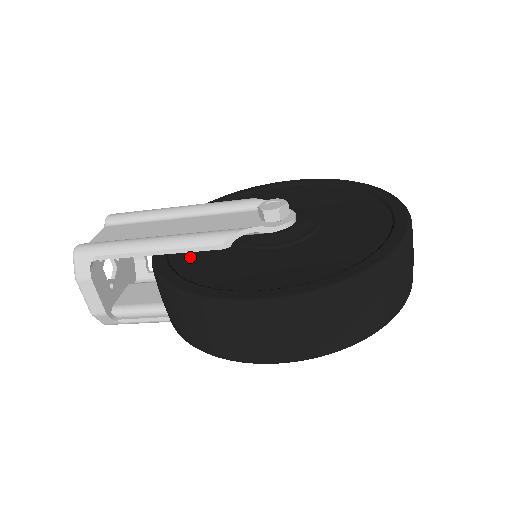
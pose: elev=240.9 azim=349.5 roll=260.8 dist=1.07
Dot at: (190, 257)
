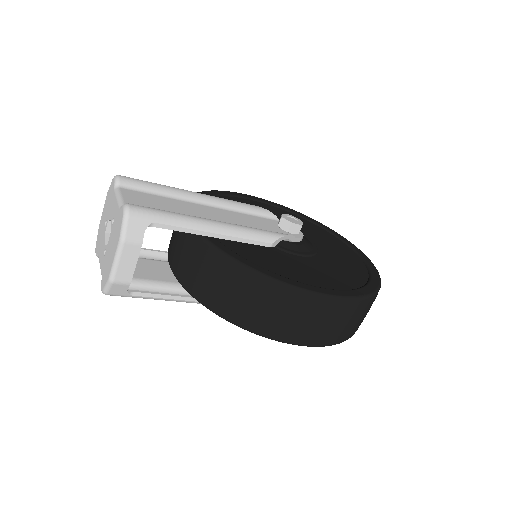
Dot at: (241, 247)
